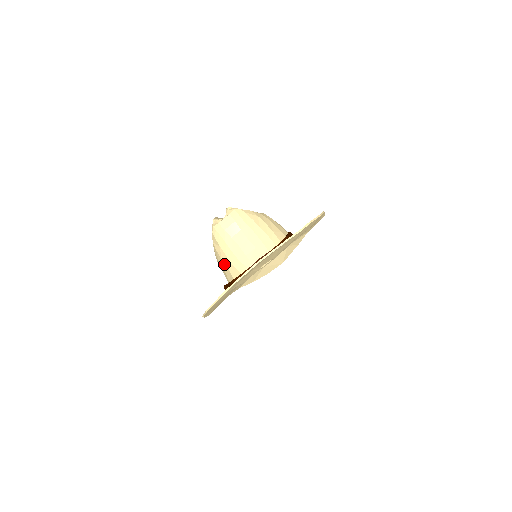
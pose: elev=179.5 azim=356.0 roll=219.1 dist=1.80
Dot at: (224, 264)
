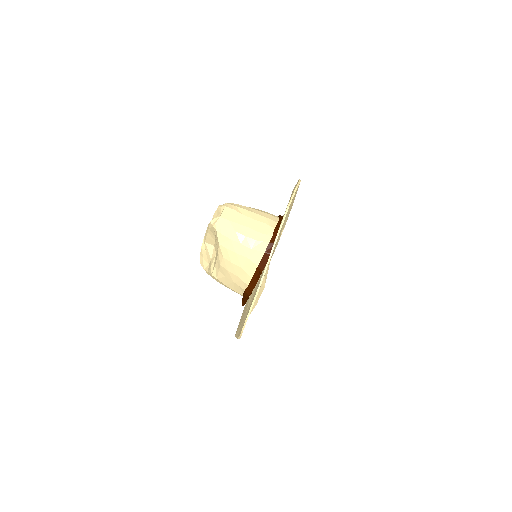
Dot at: (241, 257)
